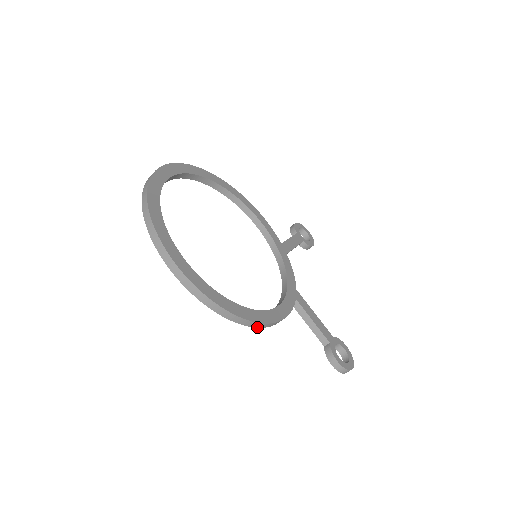
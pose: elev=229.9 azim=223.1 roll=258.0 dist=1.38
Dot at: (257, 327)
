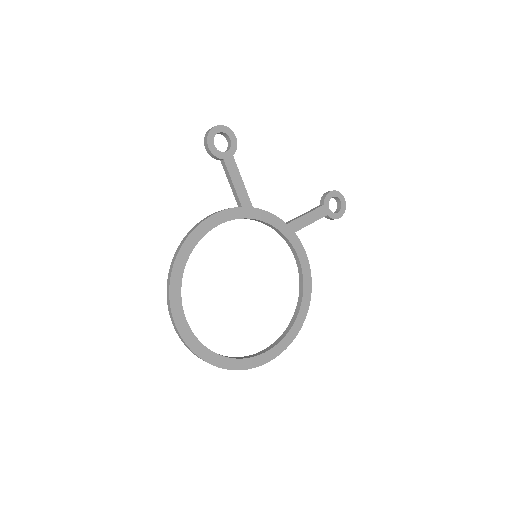
Dot at: occluded
